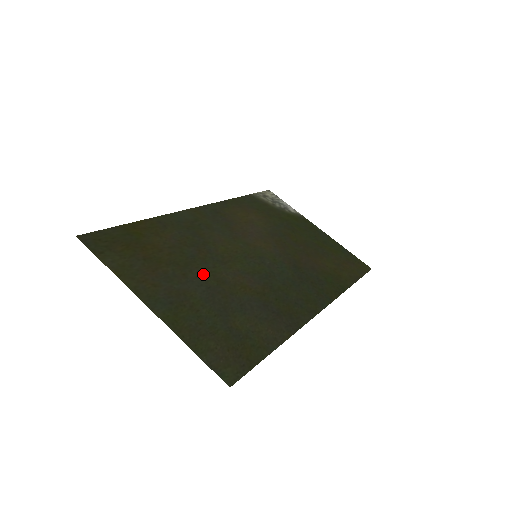
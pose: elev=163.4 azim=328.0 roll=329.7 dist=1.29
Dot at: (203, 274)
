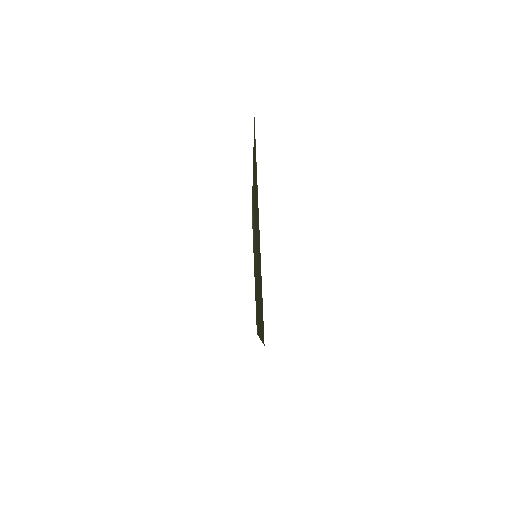
Dot at: occluded
